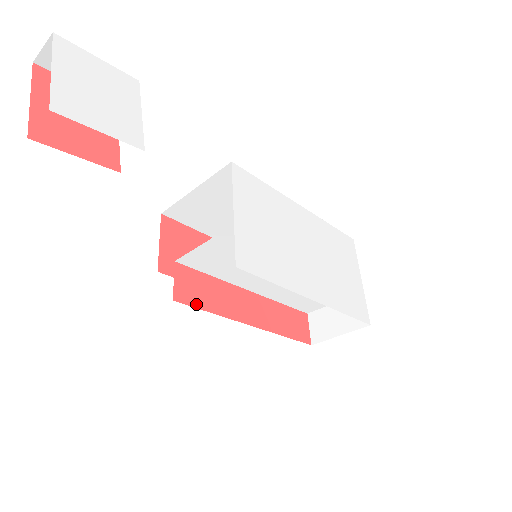
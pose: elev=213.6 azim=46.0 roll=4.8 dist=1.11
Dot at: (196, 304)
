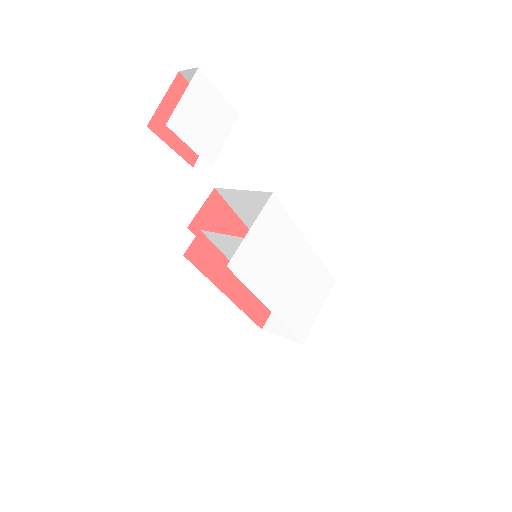
Dot at: (197, 264)
